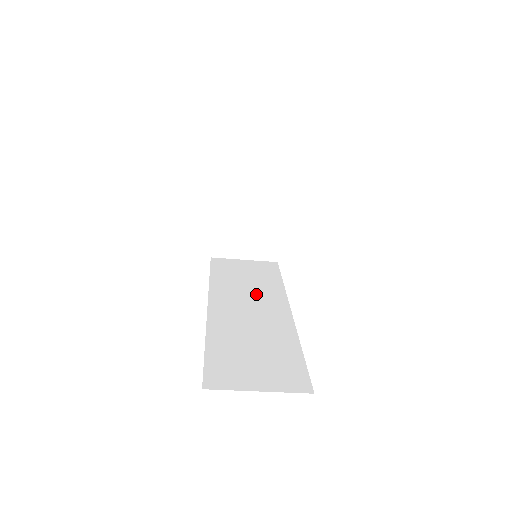
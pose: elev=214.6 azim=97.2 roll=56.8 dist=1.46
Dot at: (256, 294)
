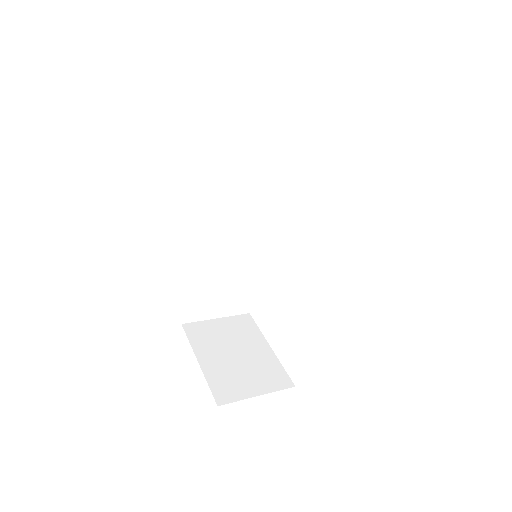
Dot at: (245, 196)
